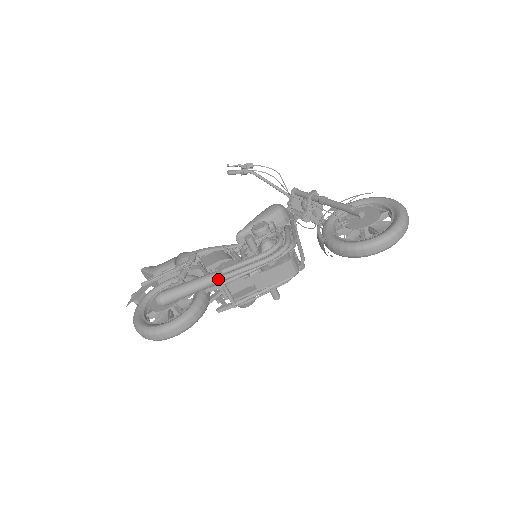
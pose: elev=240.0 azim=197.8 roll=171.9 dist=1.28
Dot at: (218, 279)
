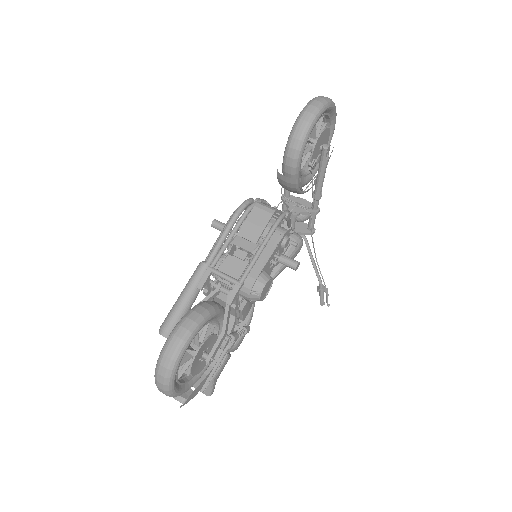
Dot at: (201, 266)
